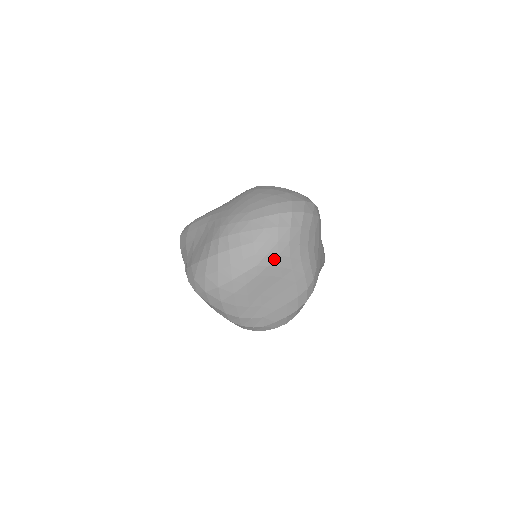
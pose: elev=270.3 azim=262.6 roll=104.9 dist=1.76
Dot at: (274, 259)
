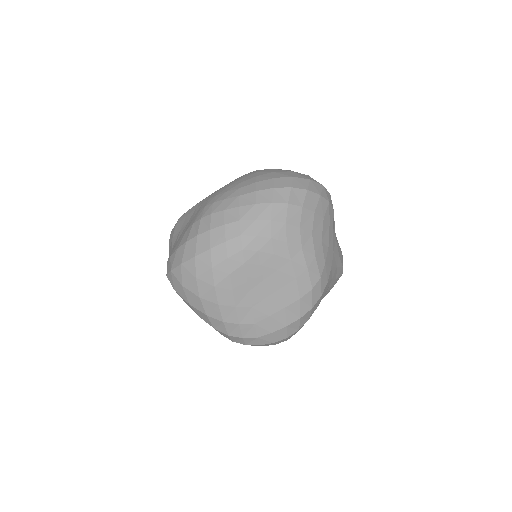
Dot at: (265, 243)
